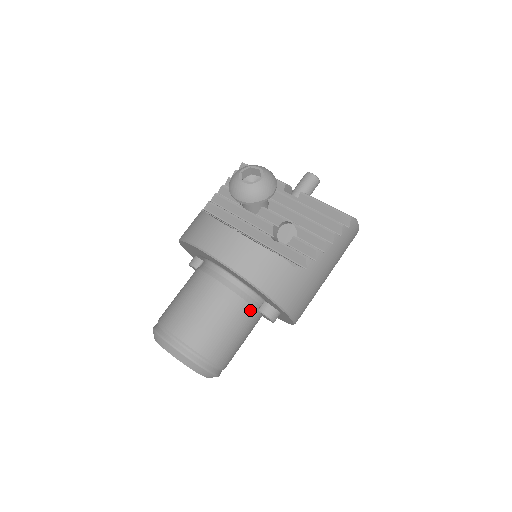
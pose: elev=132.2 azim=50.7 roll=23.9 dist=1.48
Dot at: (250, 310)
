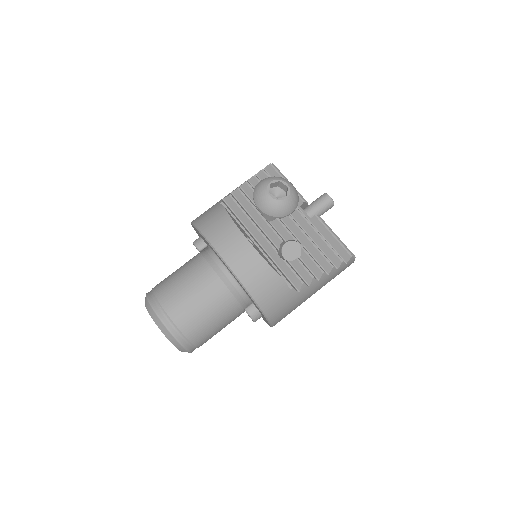
Dot at: (238, 308)
